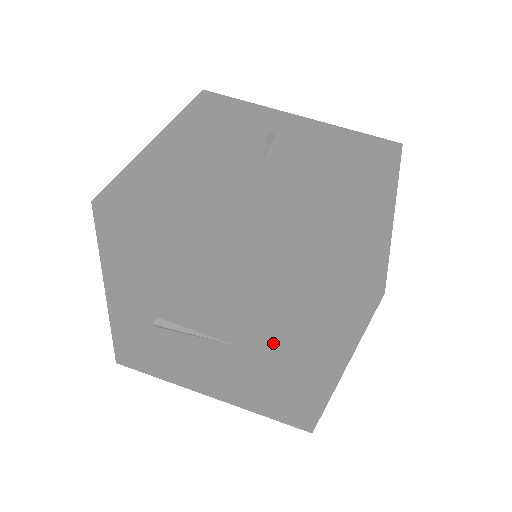
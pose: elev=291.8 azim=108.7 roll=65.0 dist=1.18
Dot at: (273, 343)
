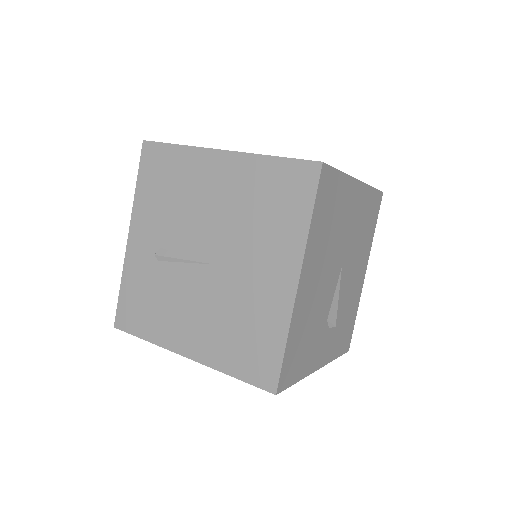
Dot at: (244, 251)
